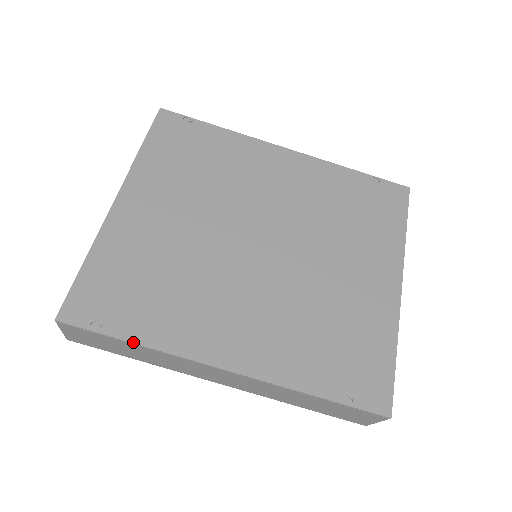
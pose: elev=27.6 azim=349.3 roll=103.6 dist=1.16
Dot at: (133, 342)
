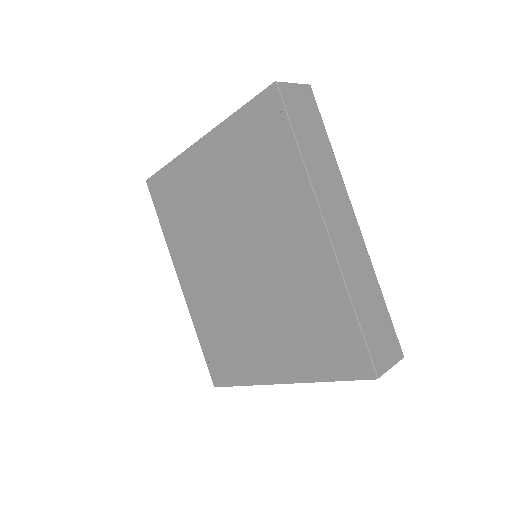
Dot at: (161, 226)
